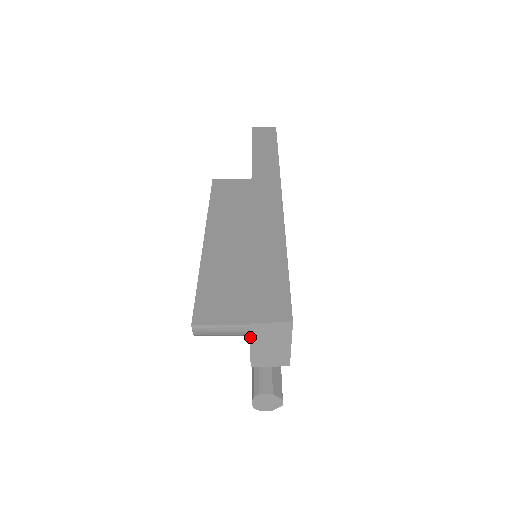
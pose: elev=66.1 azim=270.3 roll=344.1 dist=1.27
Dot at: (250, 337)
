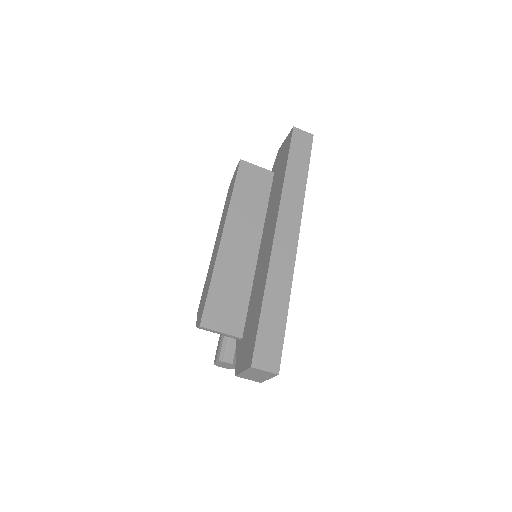
Dot at: (246, 370)
